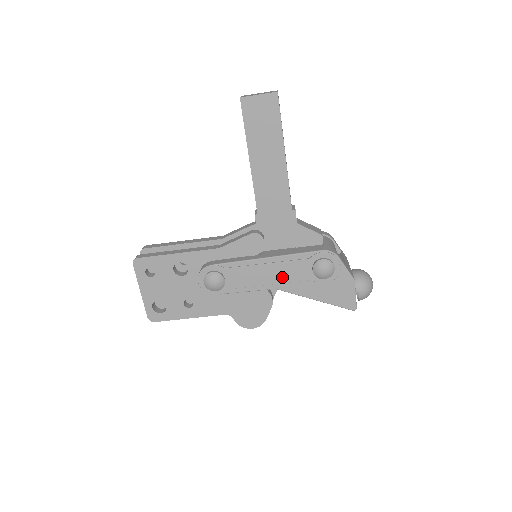
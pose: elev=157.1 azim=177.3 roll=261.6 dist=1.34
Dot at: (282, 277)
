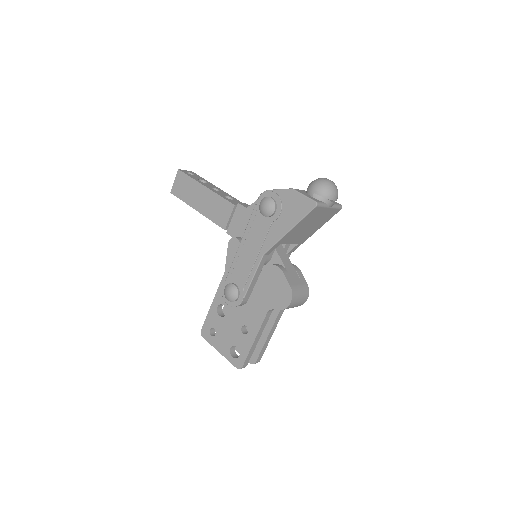
Dot at: (257, 243)
